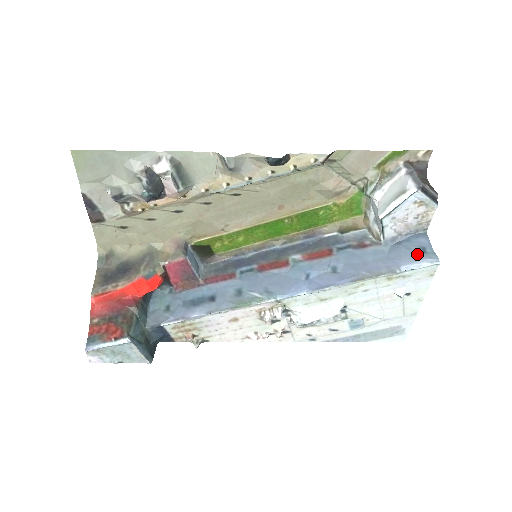
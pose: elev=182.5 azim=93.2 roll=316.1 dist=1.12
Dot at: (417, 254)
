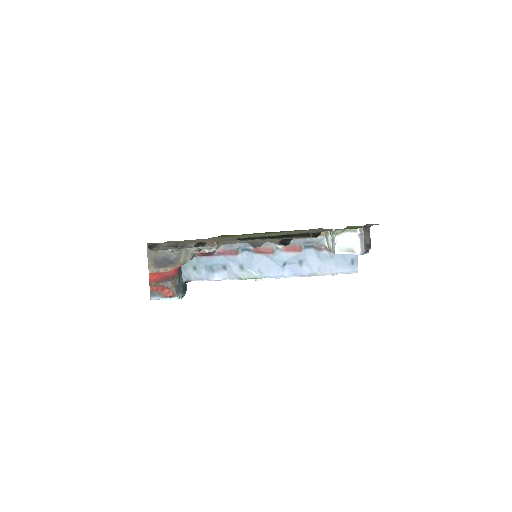
Dot at: (348, 265)
